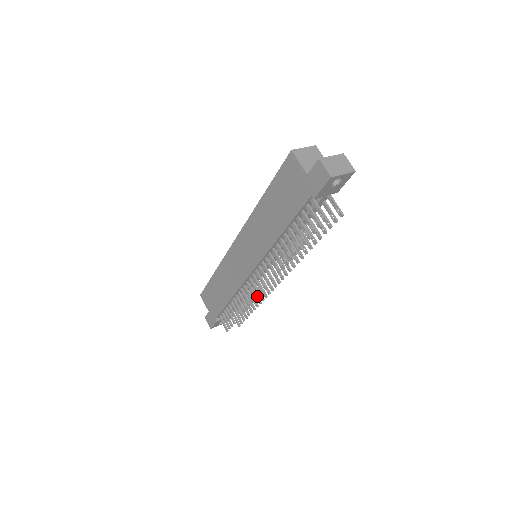
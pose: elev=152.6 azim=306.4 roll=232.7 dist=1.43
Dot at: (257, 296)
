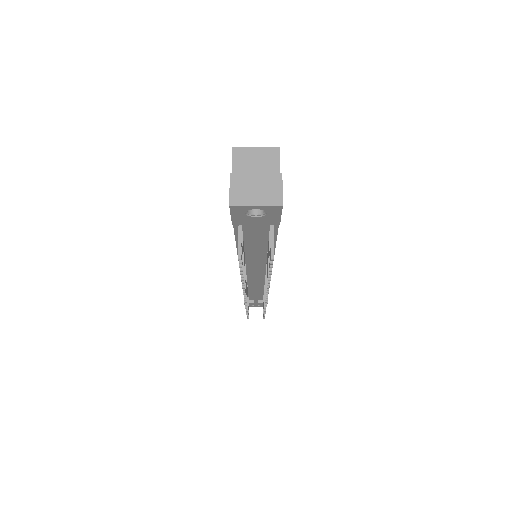
Dot at: occluded
